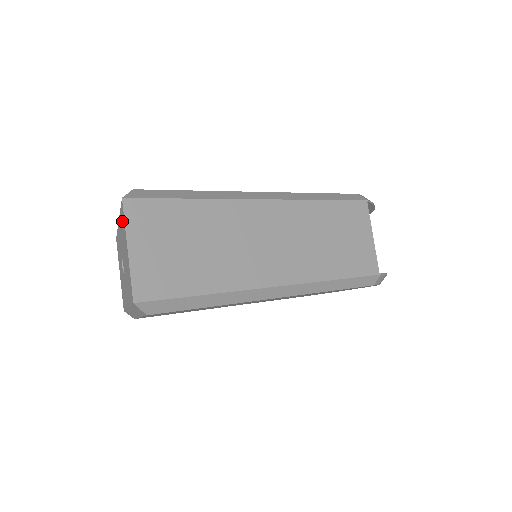
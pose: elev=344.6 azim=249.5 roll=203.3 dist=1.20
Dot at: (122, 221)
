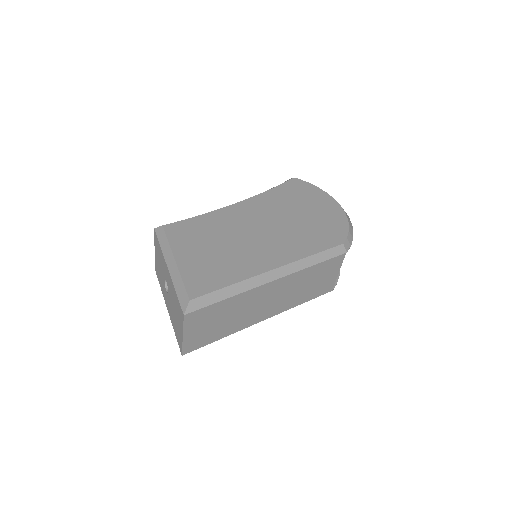
Dot at: (178, 307)
